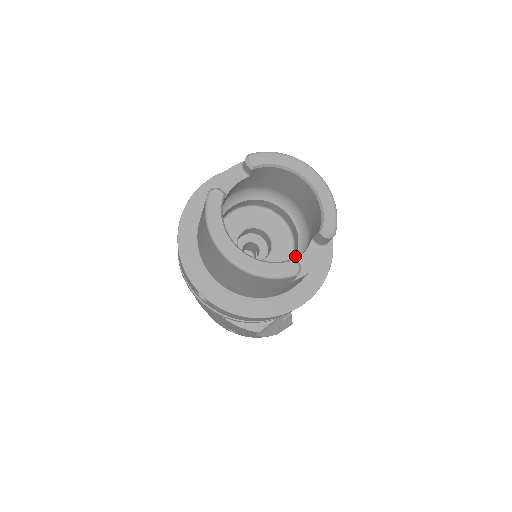
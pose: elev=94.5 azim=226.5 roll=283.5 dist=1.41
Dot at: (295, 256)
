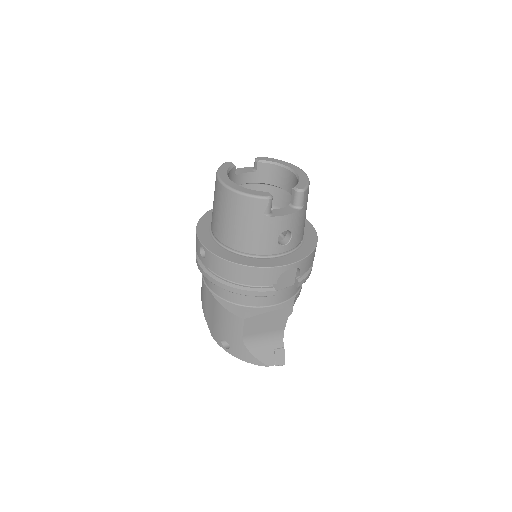
Dot at: occluded
